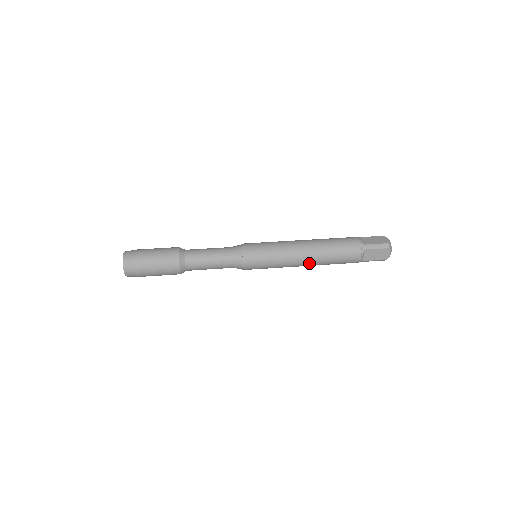
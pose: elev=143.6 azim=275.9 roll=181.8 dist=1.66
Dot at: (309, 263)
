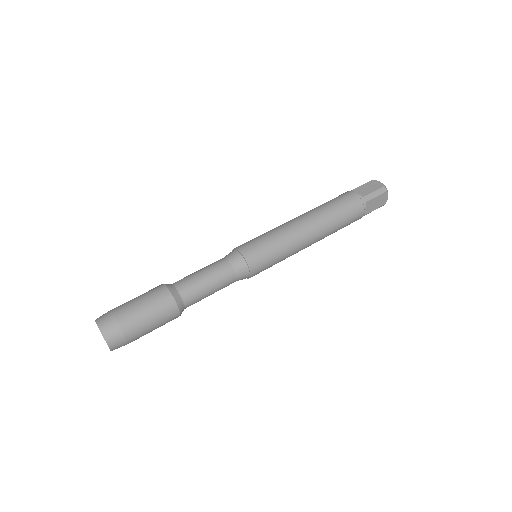
Dot at: (316, 240)
